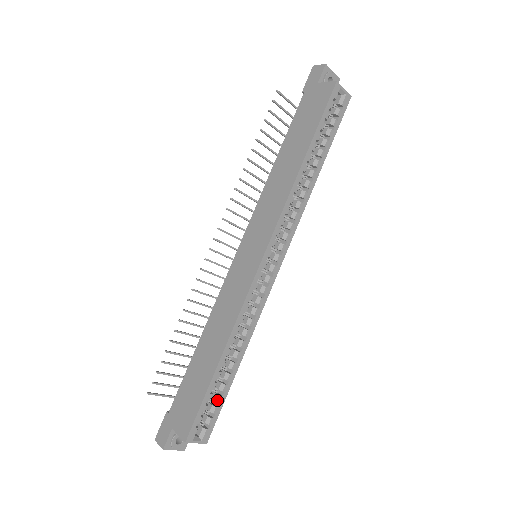
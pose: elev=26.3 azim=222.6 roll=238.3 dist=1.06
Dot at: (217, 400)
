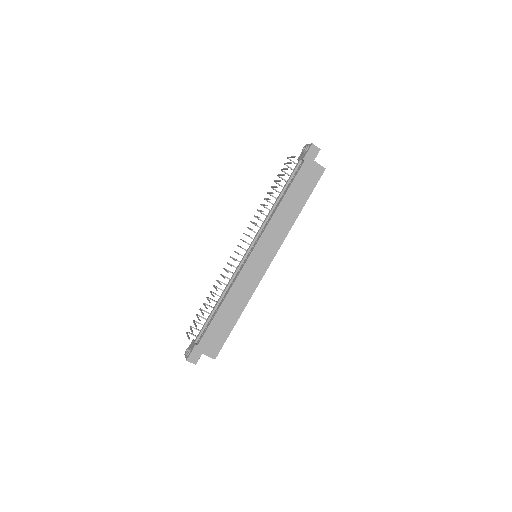
Dot at: occluded
